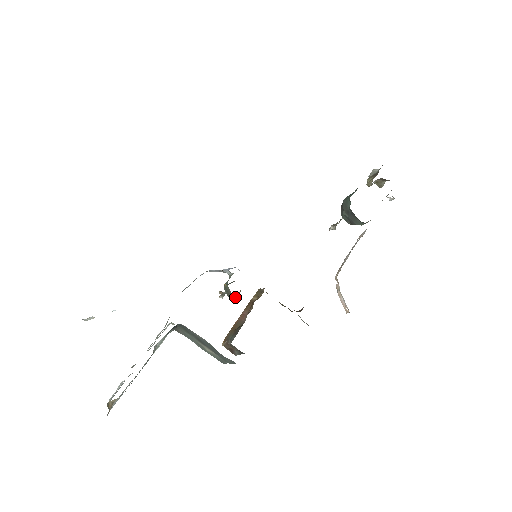
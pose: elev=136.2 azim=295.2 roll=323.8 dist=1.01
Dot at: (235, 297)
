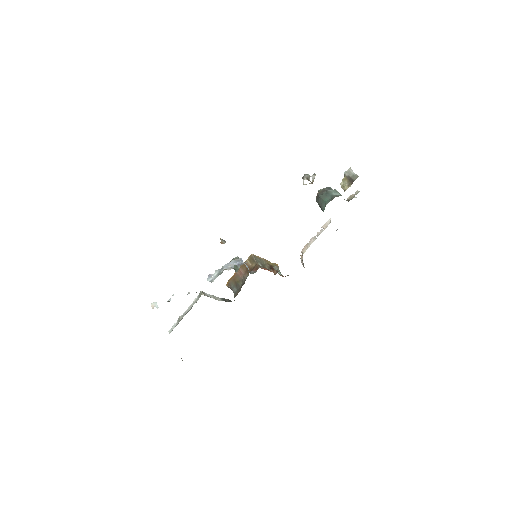
Dot at: occluded
